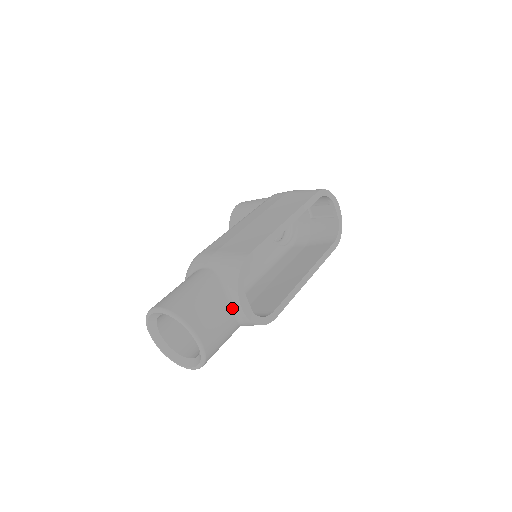
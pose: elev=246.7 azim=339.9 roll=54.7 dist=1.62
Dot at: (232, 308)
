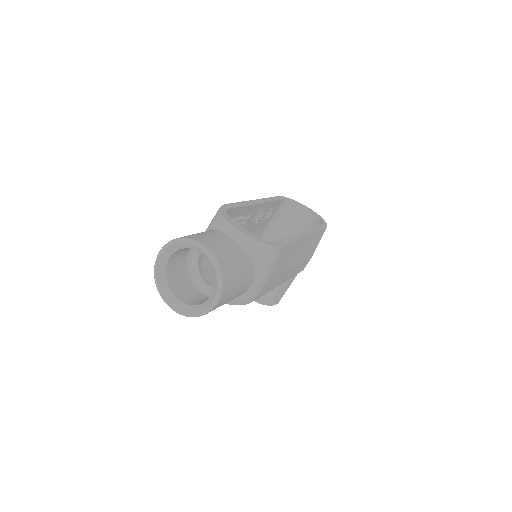
Dot at: (228, 235)
